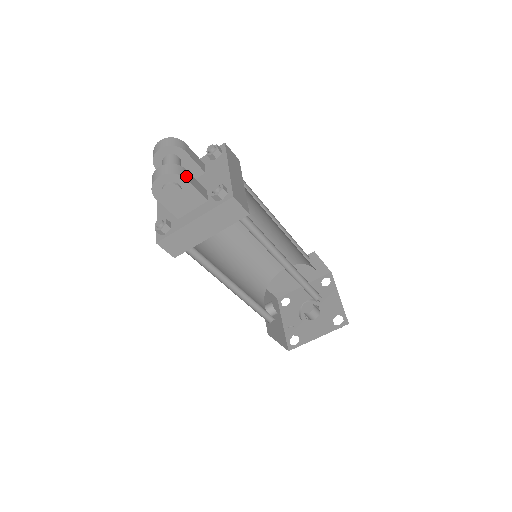
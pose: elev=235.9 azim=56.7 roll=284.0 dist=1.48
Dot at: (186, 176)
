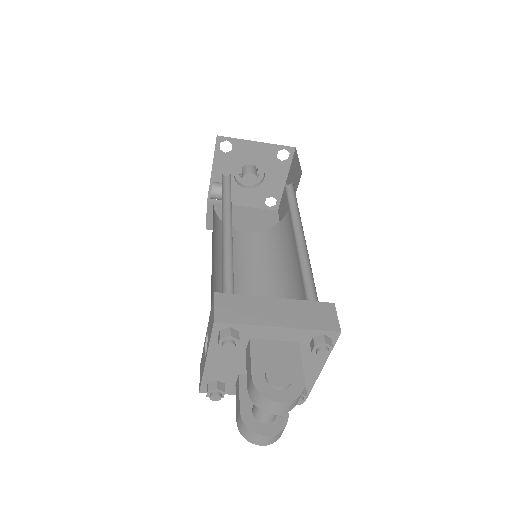
Dot at: occluded
